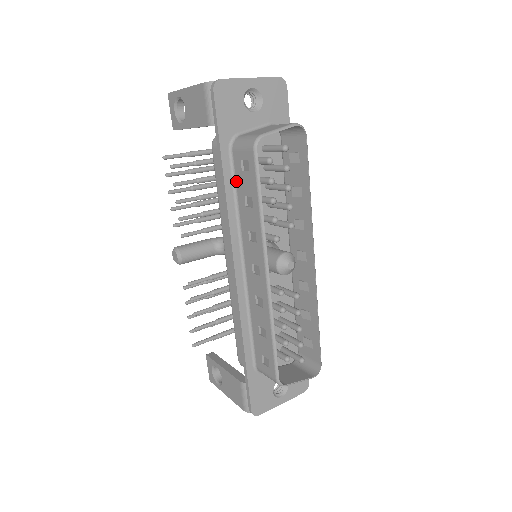
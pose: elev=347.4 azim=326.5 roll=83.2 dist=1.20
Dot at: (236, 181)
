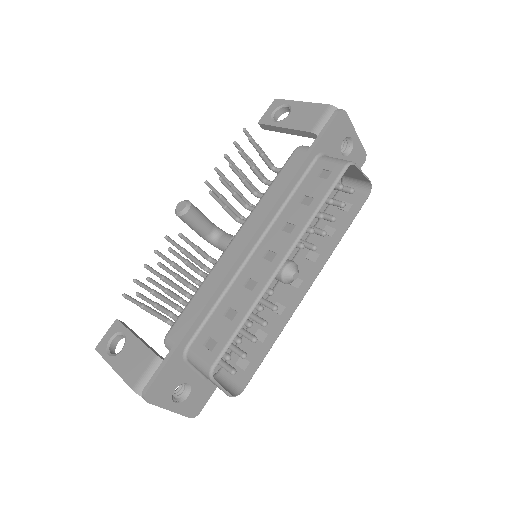
Dot at: (303, 182)
